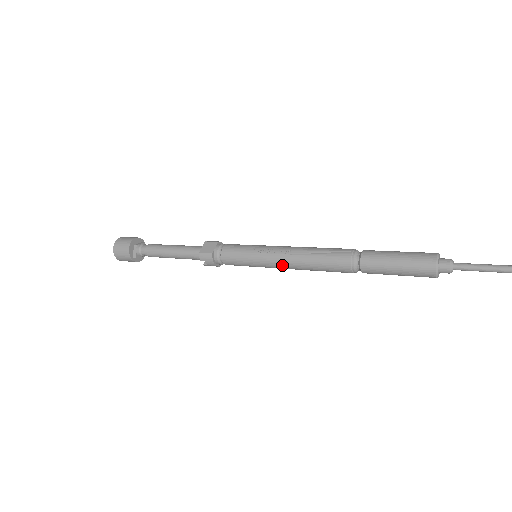
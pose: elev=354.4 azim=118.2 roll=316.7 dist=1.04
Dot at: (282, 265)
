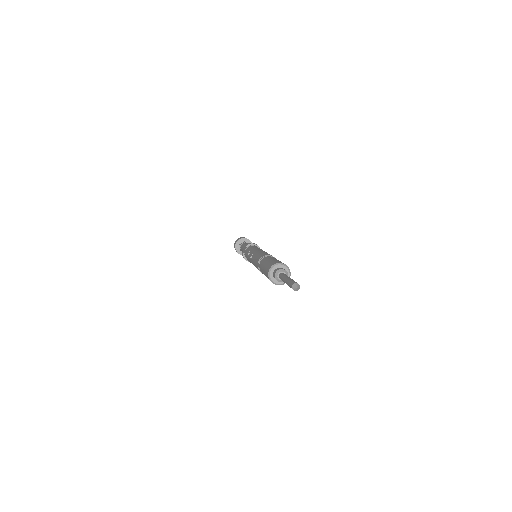
Dot at: occluded
